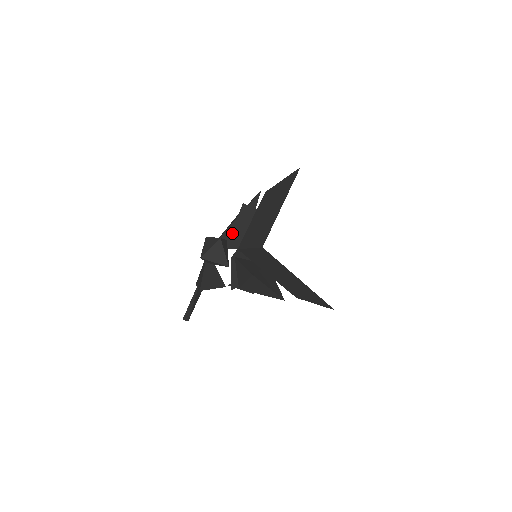
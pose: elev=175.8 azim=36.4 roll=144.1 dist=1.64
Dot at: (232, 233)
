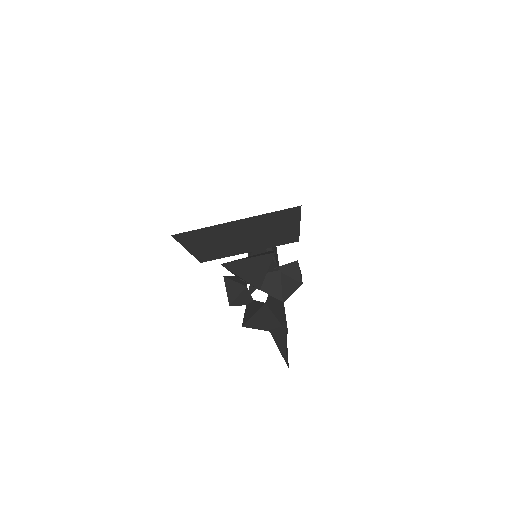
Dot at: occluded
